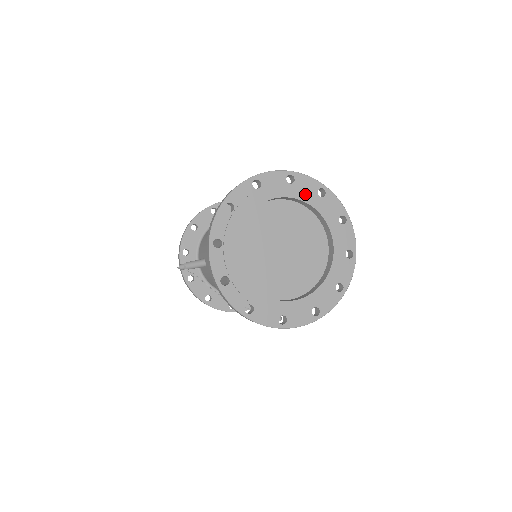
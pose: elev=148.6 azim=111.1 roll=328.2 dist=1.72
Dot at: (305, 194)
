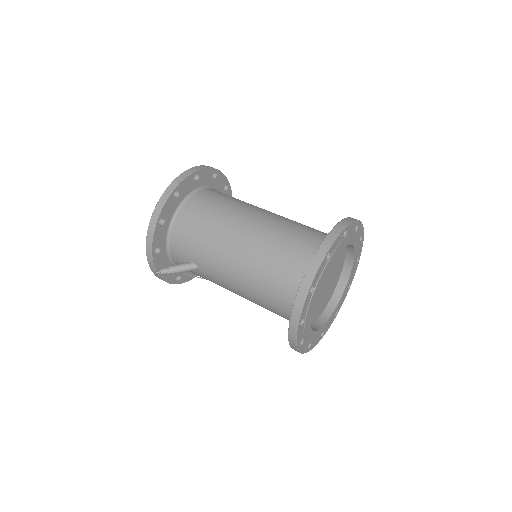
Dot at: (350, 238)
